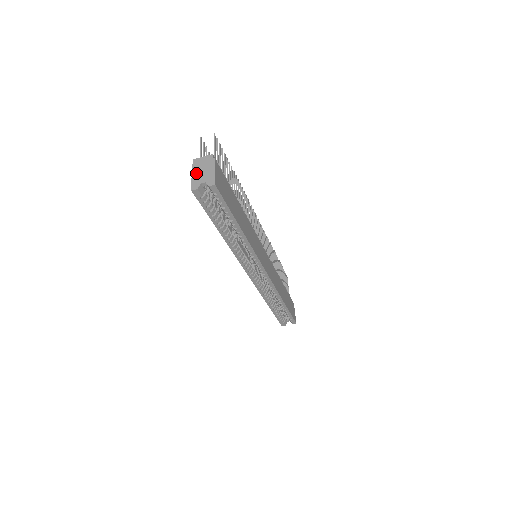
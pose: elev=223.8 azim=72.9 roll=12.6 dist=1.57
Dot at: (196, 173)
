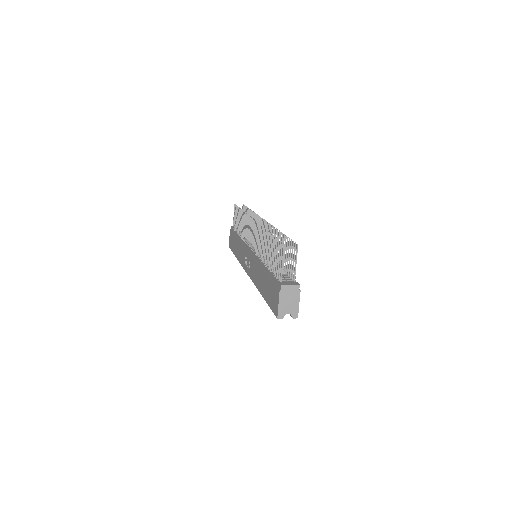
Dot at: (283, 302)
